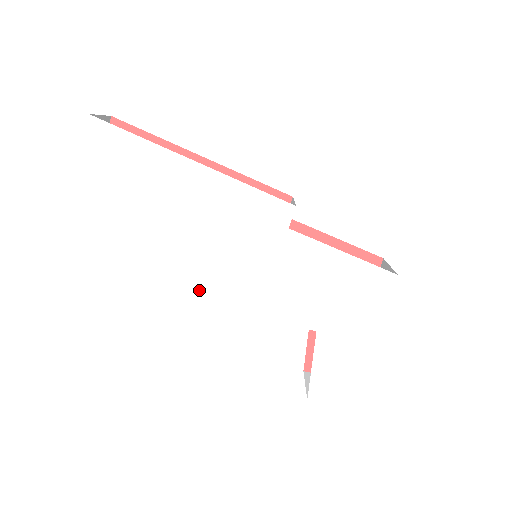
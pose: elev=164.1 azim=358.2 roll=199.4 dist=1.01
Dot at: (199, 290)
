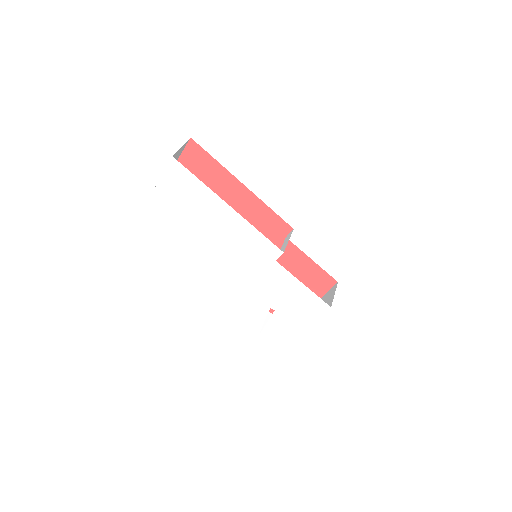
Dot at: (214, 265)
